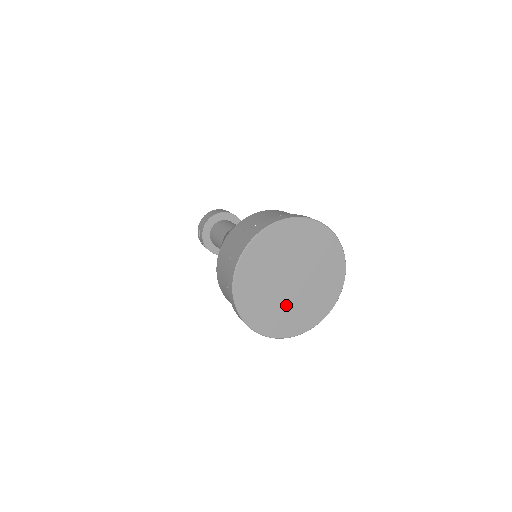
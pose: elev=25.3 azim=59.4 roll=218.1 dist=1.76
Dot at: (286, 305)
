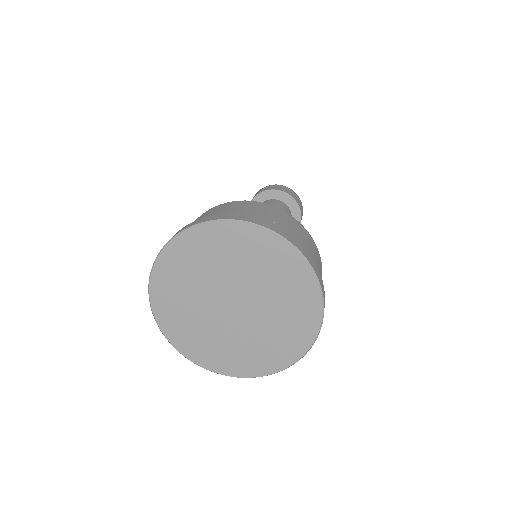
Dot at: (246, 336)
